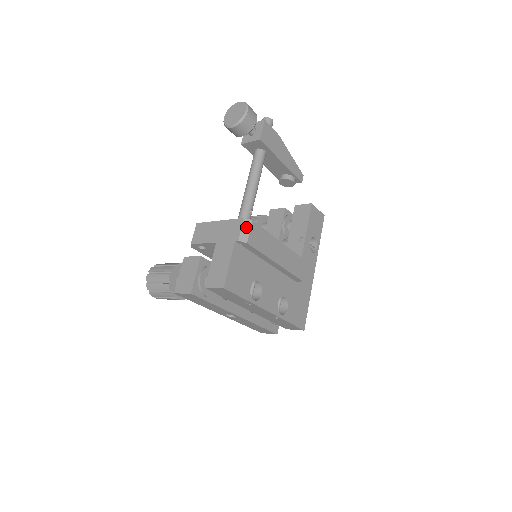
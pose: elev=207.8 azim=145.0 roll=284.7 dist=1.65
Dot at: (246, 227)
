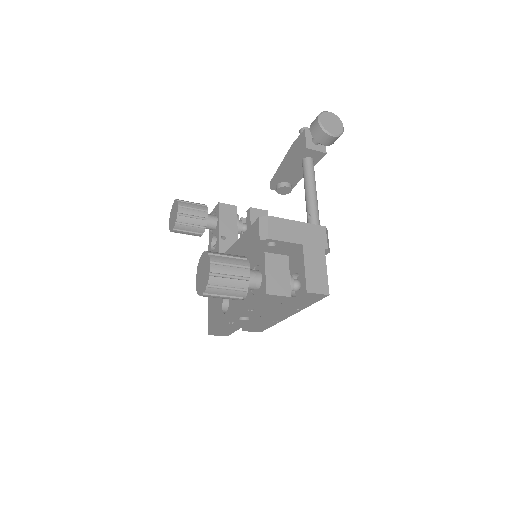
Dot at: (327, 236)
